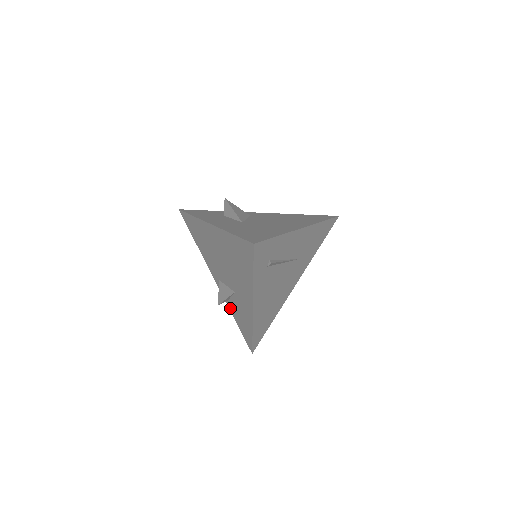
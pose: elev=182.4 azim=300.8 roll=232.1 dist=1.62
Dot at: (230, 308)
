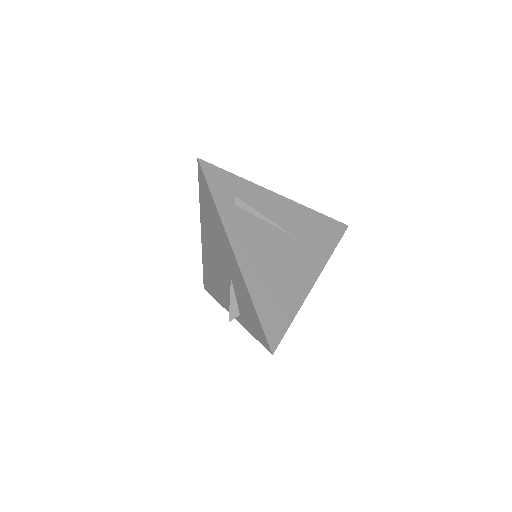
Dot at: (244, 324)
